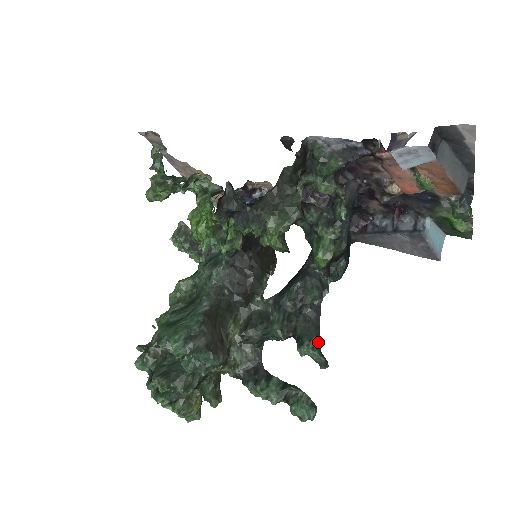
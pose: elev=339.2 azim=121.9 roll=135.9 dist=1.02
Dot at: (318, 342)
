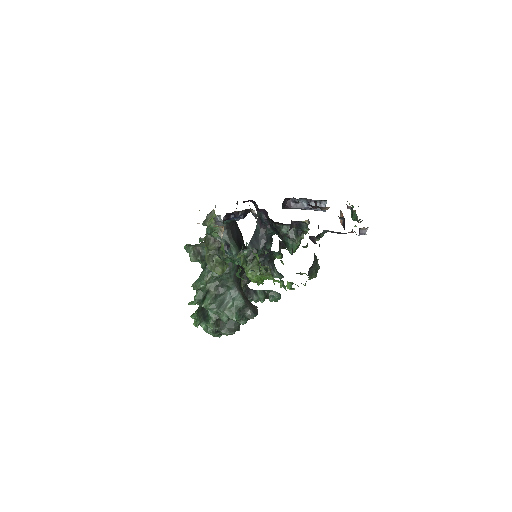
Dot at: occluded
